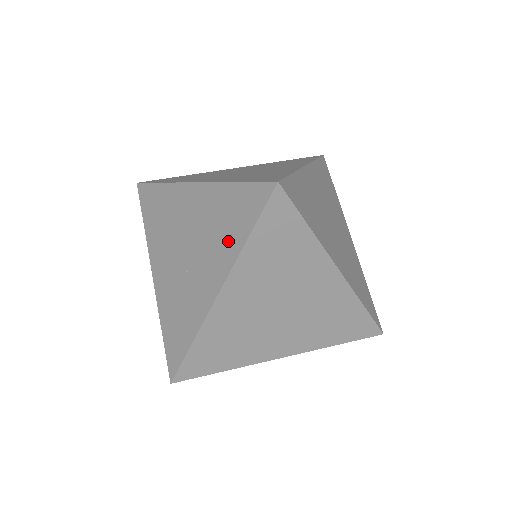
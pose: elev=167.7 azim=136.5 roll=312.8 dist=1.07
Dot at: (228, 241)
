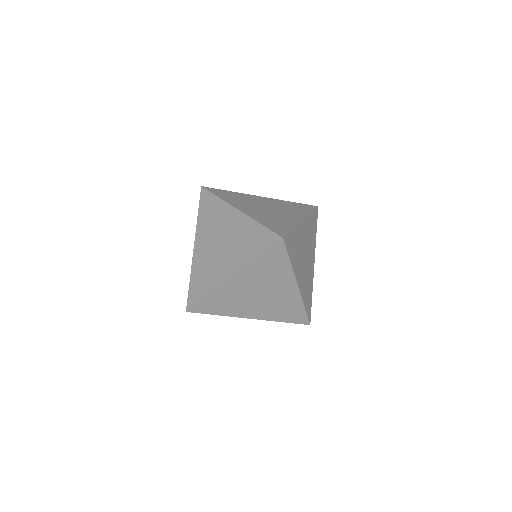
Dot at: (246, 253)
